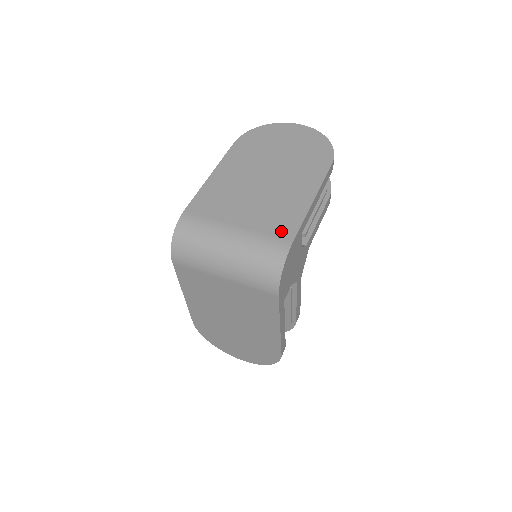
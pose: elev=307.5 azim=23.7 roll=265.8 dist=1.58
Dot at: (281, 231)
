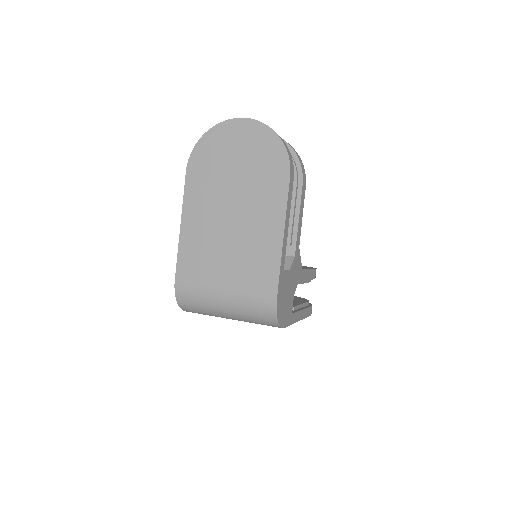
Dot at: (264, 284)
